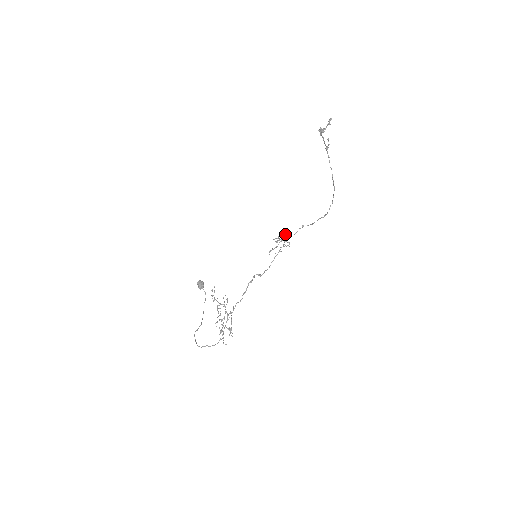
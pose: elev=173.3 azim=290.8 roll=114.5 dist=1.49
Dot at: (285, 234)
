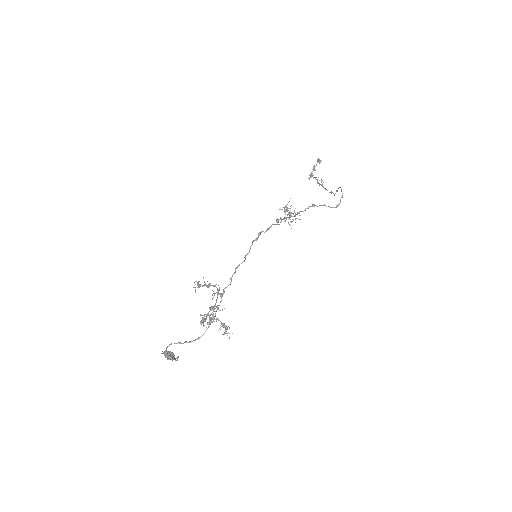
Dot at: occluded
